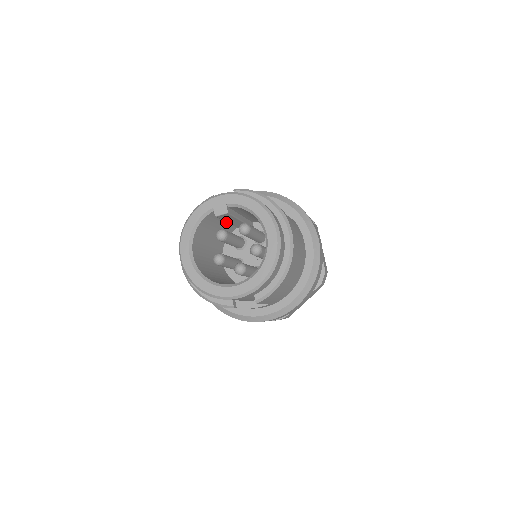
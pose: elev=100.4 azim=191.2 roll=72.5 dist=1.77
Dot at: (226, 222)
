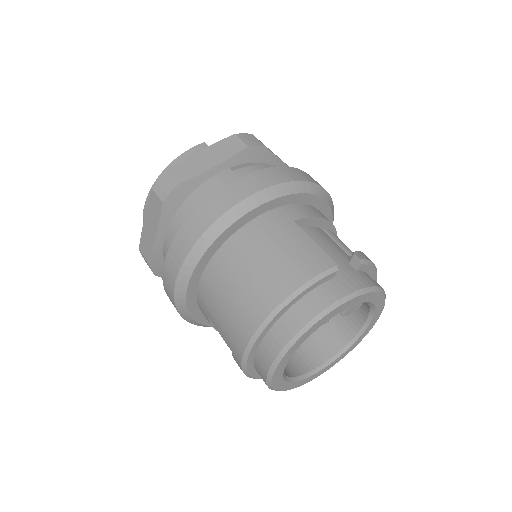
Dot at: occluded
